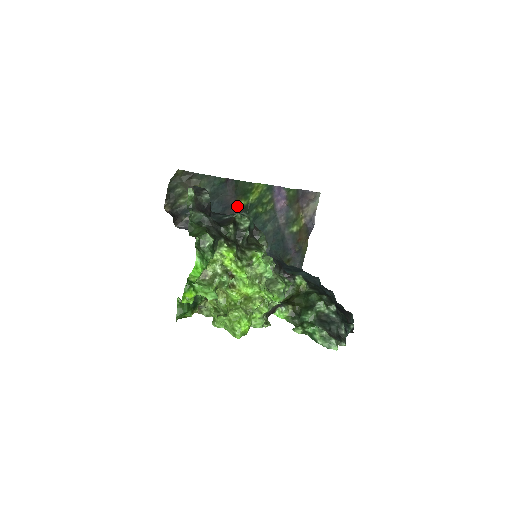
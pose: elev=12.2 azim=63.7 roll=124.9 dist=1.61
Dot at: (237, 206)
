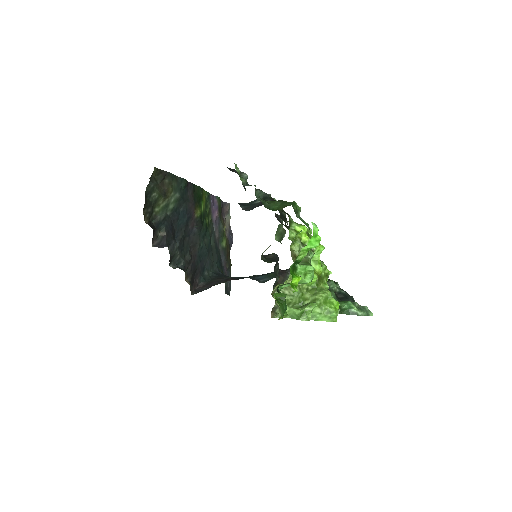
Dot at: (196, 216)
